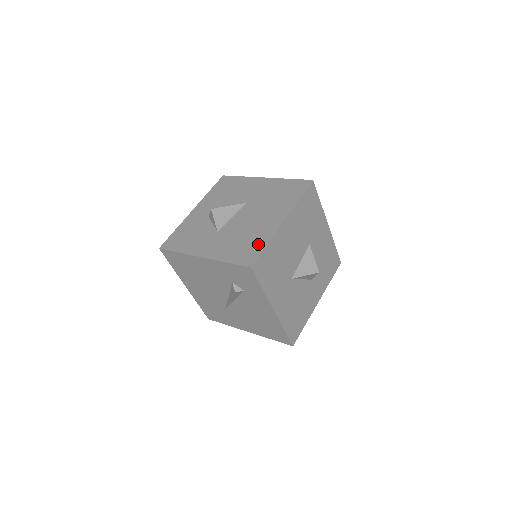
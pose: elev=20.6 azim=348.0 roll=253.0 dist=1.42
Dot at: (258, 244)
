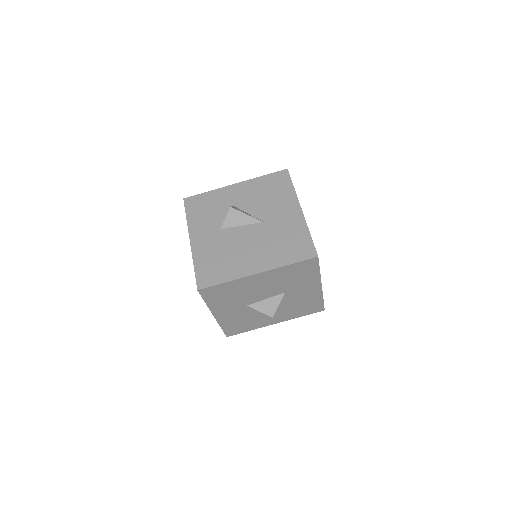
Dot at: (222, 275)
